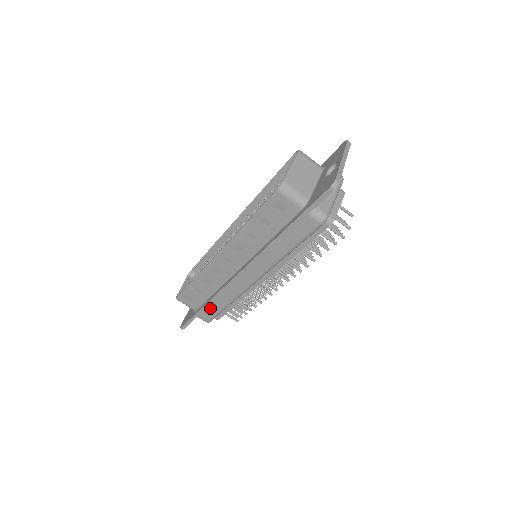
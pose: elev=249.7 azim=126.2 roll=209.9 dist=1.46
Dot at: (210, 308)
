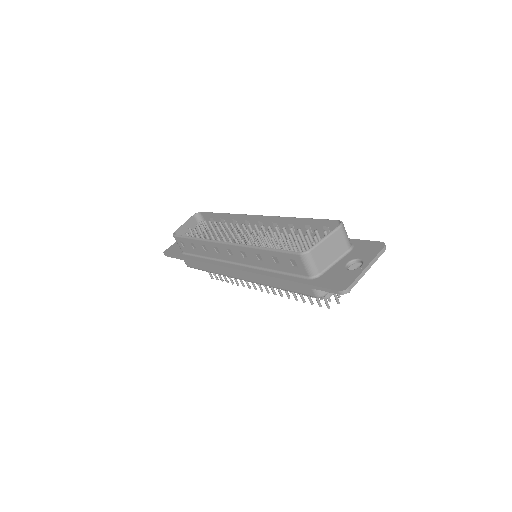
Dot at: occluded
